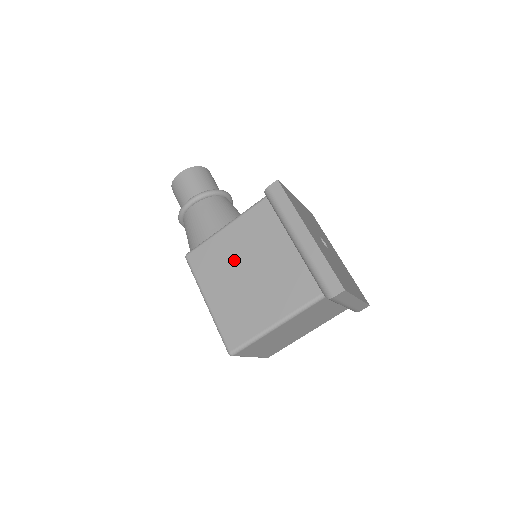
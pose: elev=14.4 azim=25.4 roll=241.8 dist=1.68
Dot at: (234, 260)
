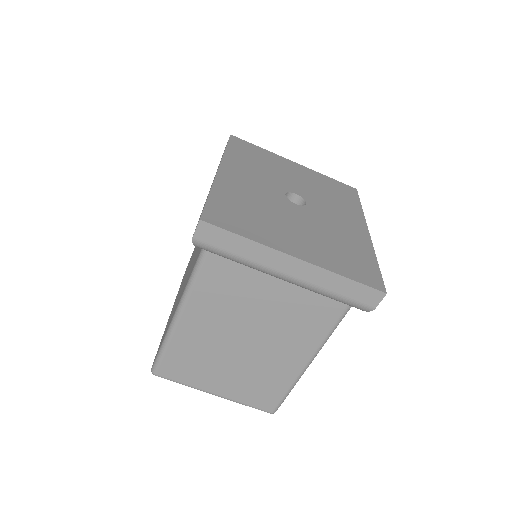
Dot at: (194, 252)
